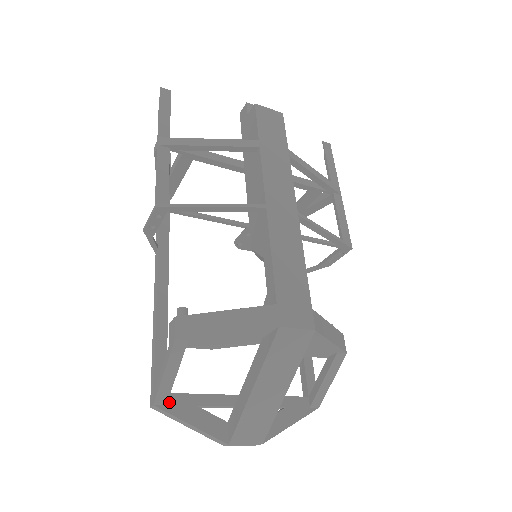
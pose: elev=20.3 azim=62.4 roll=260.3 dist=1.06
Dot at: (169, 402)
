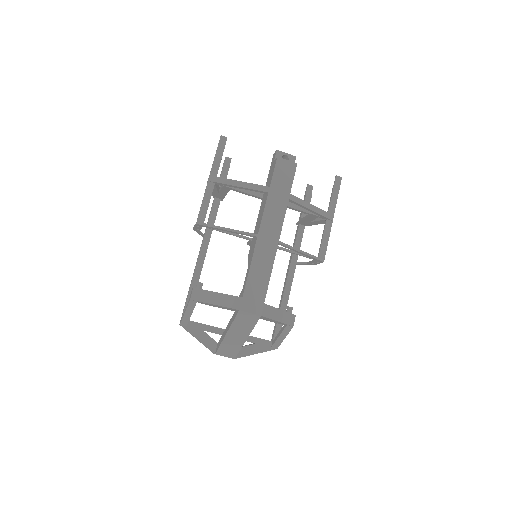
Dot at: (188, 325)
